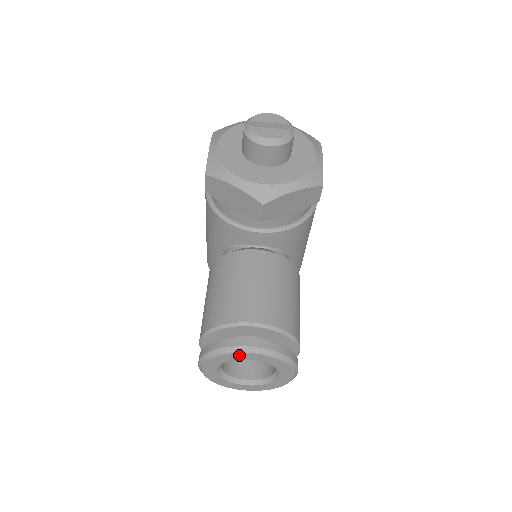
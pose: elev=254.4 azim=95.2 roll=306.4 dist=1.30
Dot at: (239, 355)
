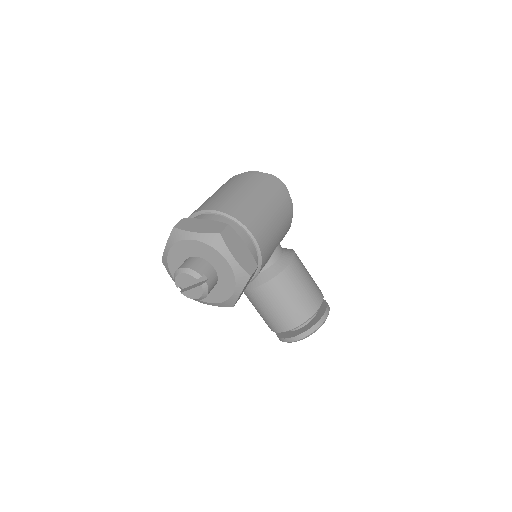
Dot at: occluded
